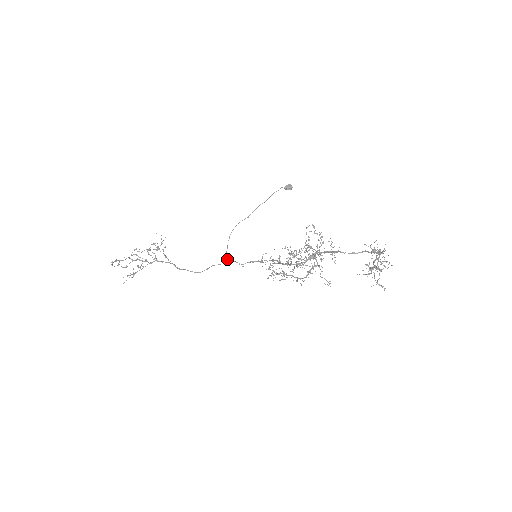
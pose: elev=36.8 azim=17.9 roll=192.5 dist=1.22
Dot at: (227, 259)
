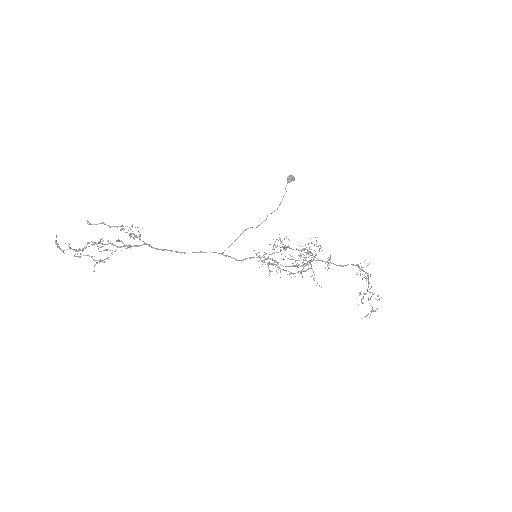
Dot at: (224, 255)
